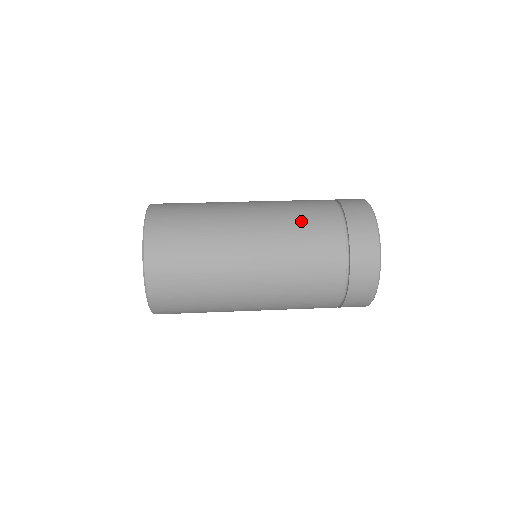
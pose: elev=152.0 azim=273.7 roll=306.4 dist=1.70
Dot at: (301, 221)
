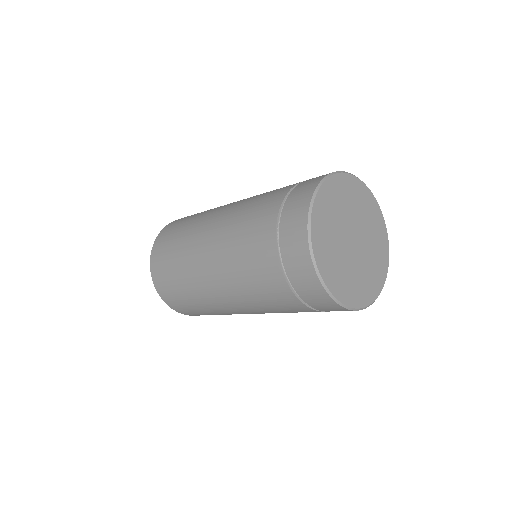
Dot at: occluded
